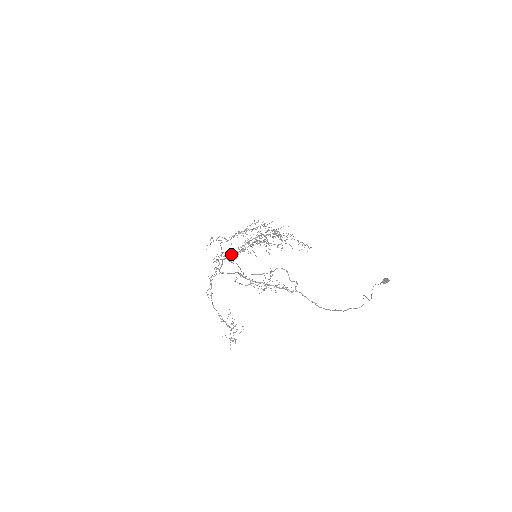
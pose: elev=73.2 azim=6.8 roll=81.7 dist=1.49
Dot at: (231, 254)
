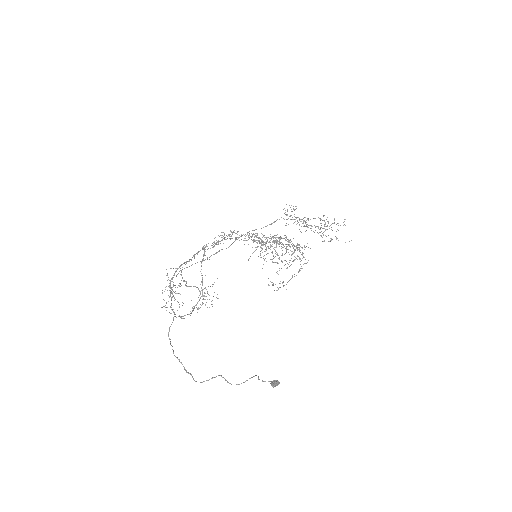
Dot at: occluded
